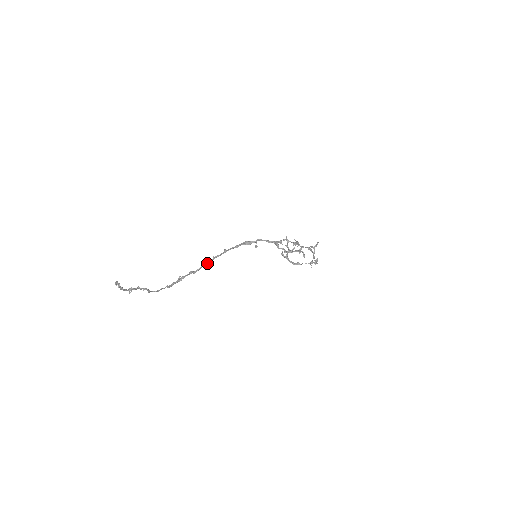
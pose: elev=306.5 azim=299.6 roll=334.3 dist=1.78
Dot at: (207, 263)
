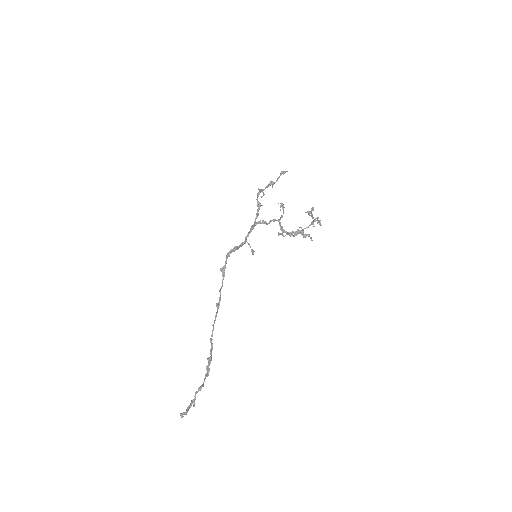
Dot at: (219, 303)
